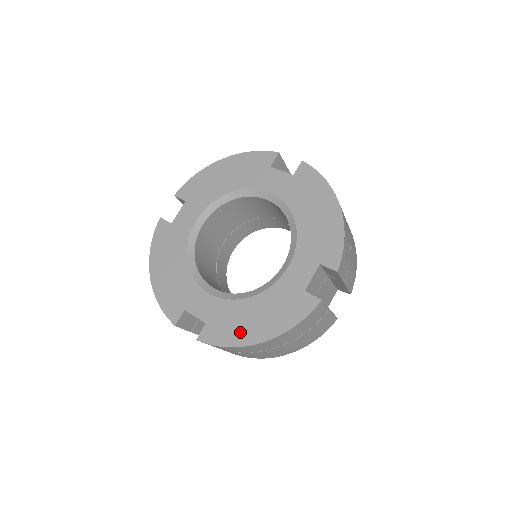
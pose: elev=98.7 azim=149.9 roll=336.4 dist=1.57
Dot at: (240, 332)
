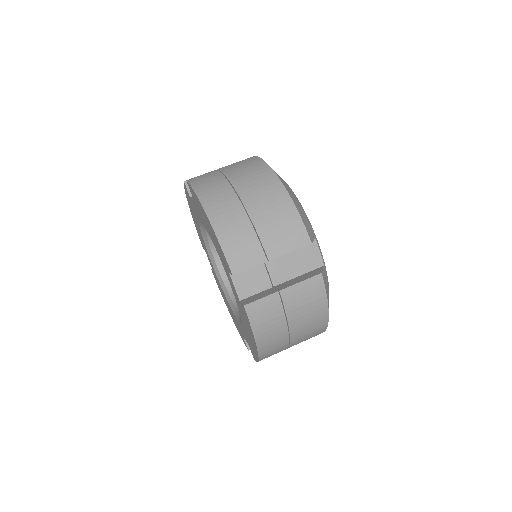
Dot at: (253, 348)
